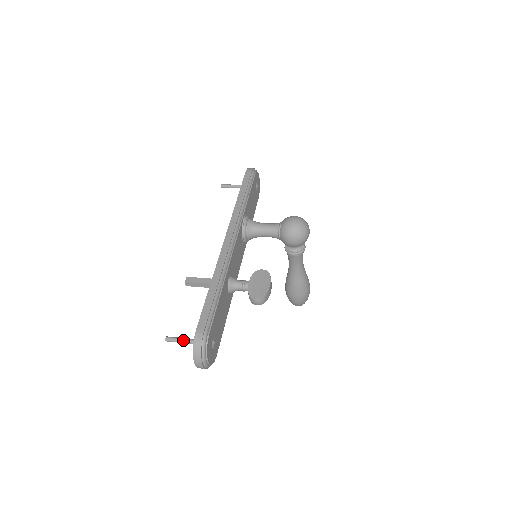
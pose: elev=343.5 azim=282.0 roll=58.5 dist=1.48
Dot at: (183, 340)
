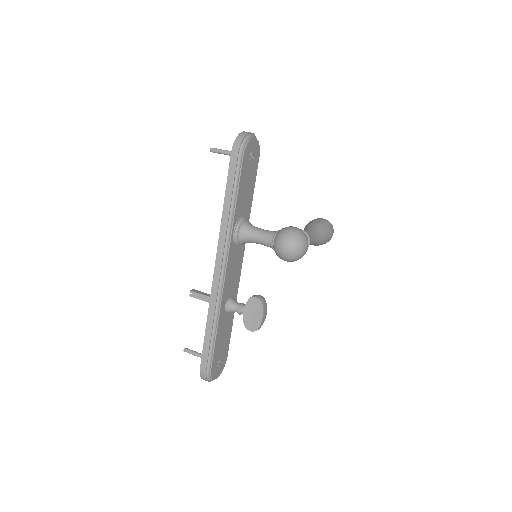
Dot at: occluded
